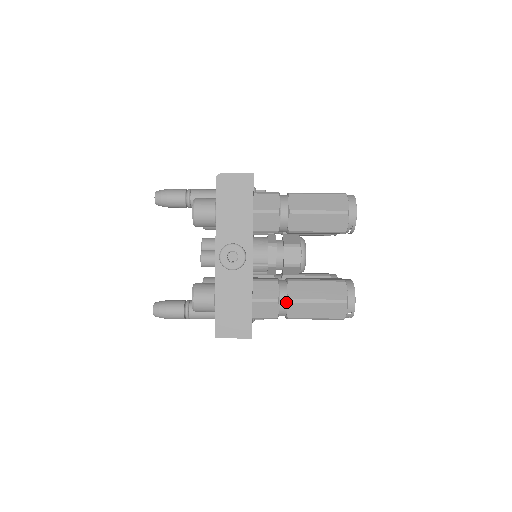
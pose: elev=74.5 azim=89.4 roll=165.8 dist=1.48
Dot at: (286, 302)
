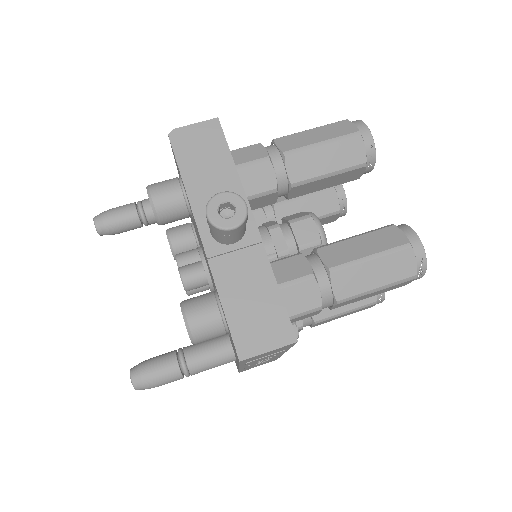
Dot at: (326, 276)
